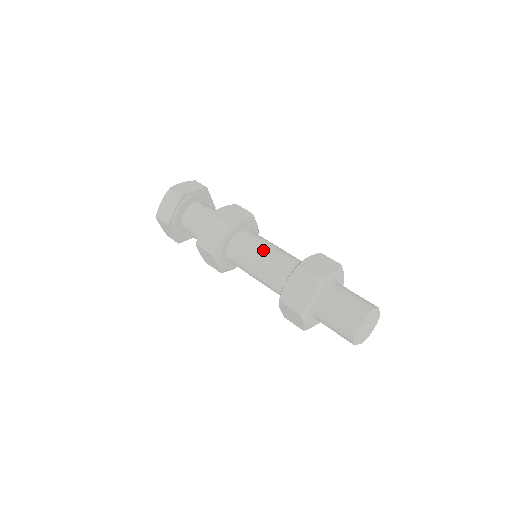
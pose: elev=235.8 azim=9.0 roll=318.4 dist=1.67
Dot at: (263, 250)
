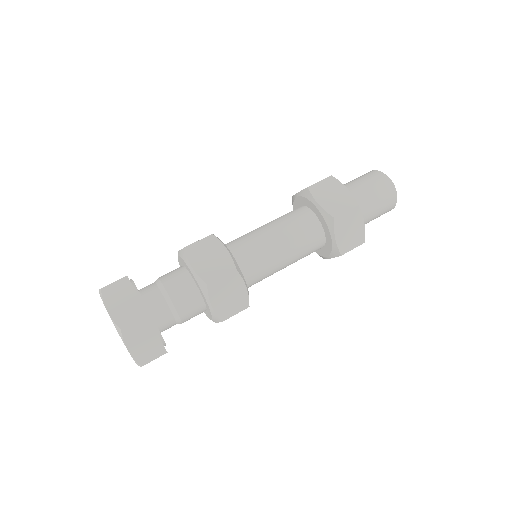
Dot at: (263, 228)
